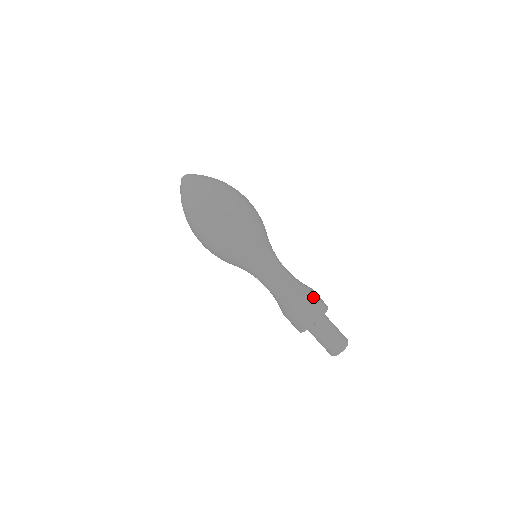
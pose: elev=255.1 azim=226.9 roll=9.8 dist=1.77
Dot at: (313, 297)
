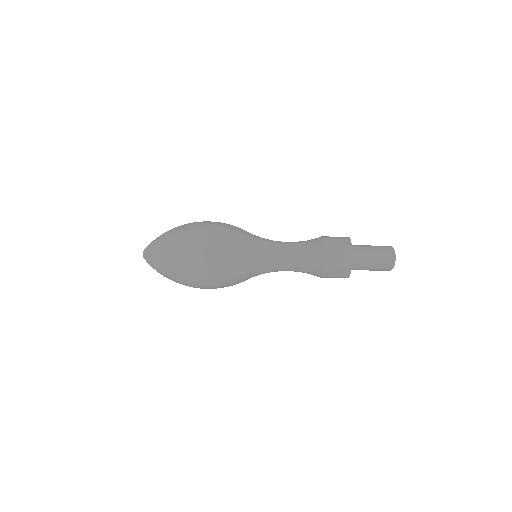
Dot at: (330, 243)
